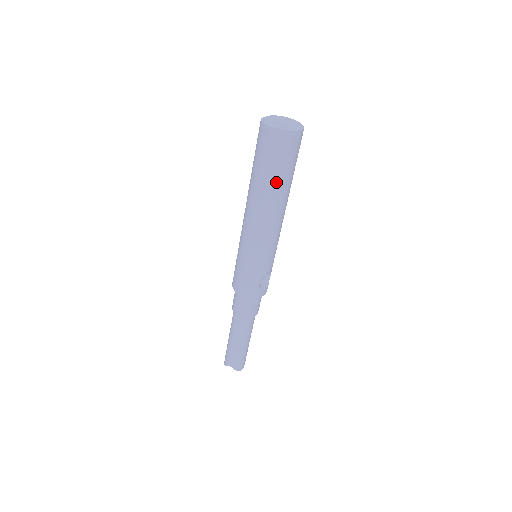
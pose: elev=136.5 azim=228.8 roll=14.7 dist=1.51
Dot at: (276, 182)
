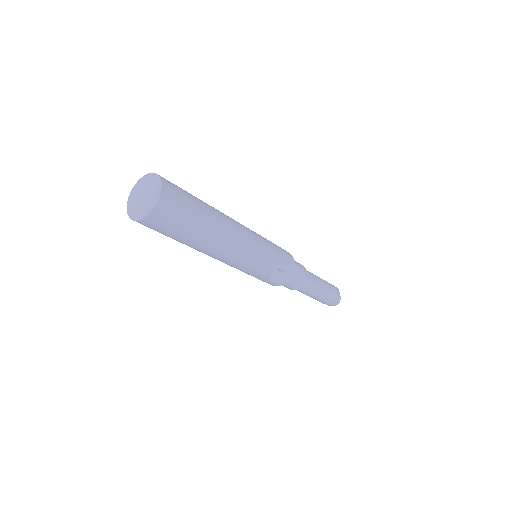
Dot at: (183, 242)
